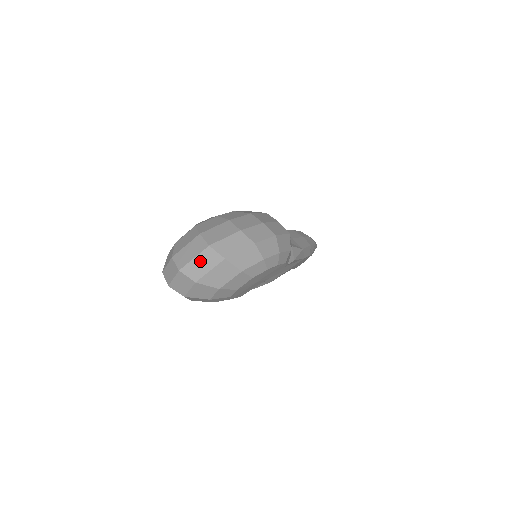
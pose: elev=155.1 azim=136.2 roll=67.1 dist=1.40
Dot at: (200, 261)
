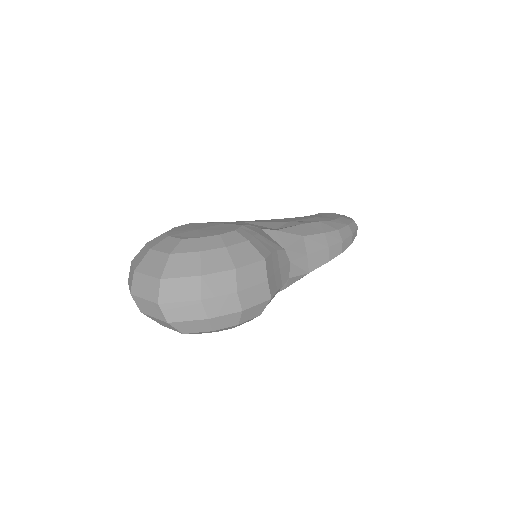
Dot at: (148, 305)
